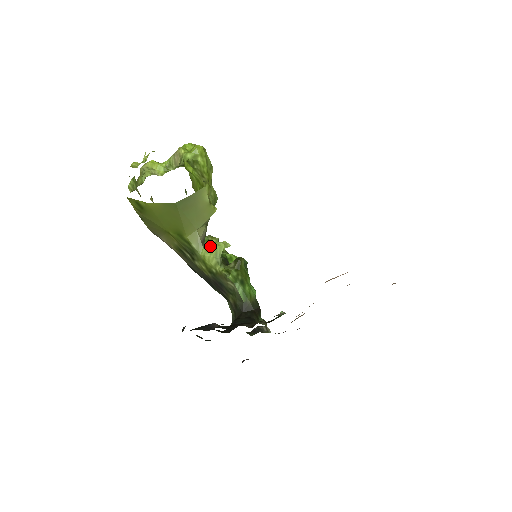
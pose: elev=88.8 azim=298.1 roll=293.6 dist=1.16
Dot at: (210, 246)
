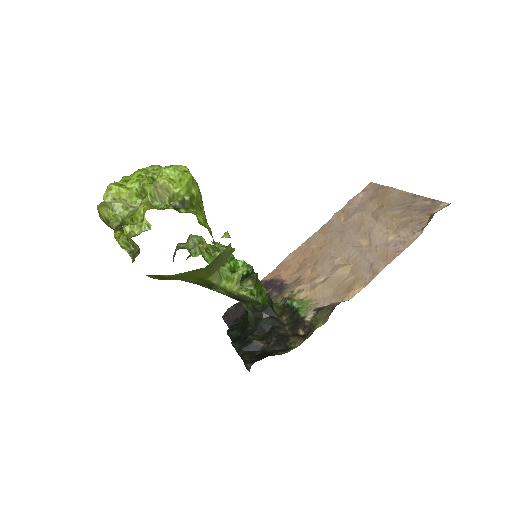
Dot at: occluded
